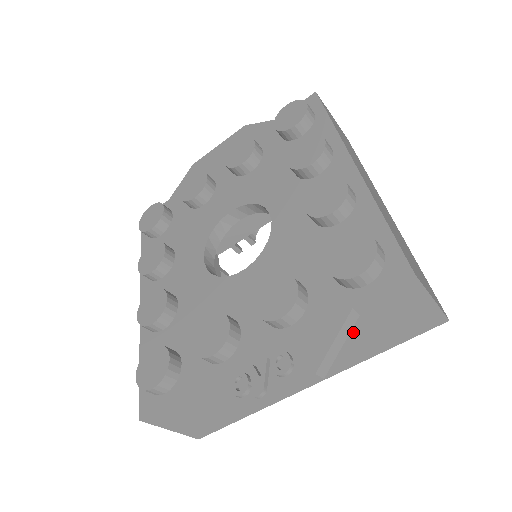
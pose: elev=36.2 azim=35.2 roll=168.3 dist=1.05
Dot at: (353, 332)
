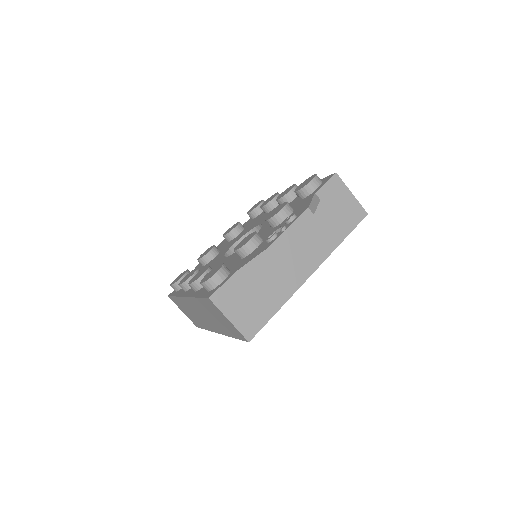
Dot at: (321, 215)
